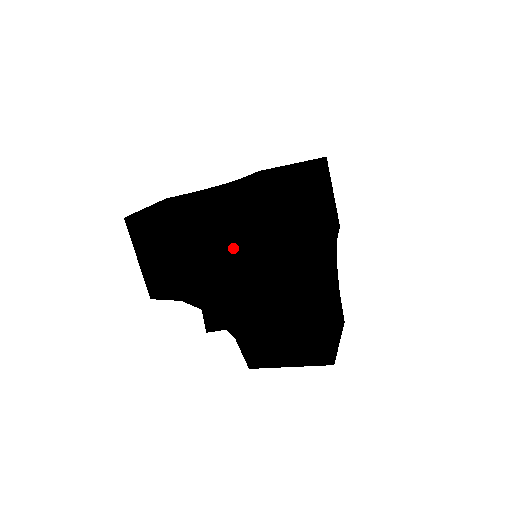
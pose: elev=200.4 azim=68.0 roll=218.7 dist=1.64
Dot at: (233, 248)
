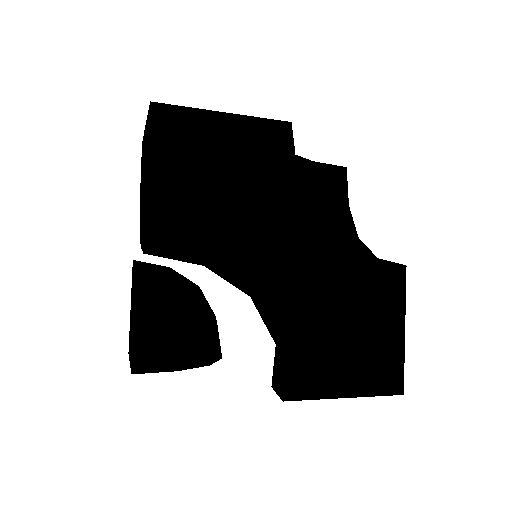
Dot at: (307, 201)
